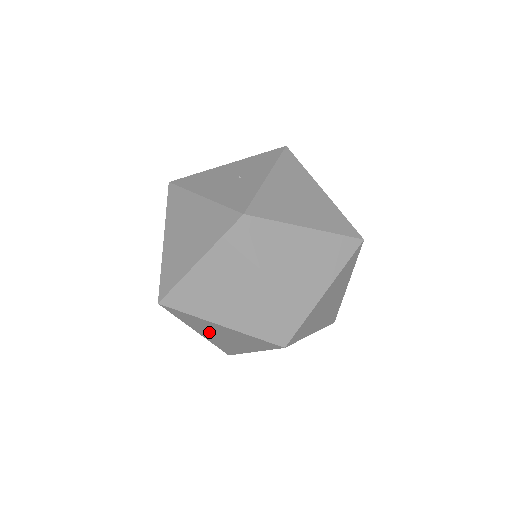
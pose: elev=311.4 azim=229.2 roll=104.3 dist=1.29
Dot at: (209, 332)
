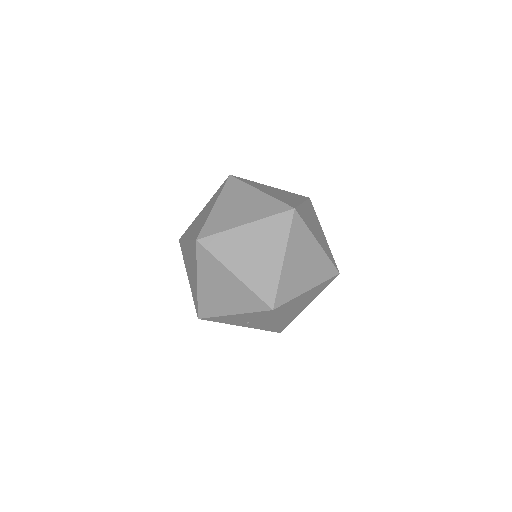
Dot at: occluded
